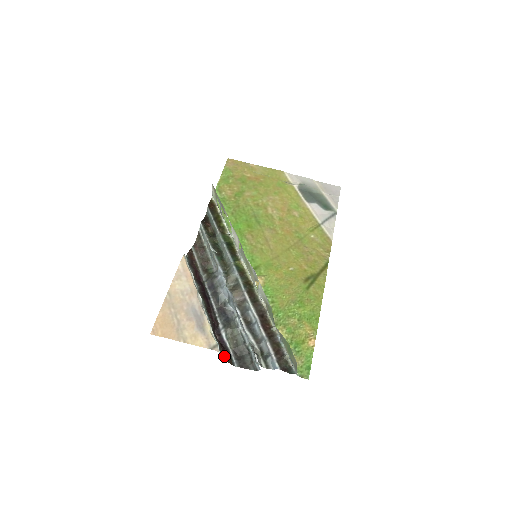
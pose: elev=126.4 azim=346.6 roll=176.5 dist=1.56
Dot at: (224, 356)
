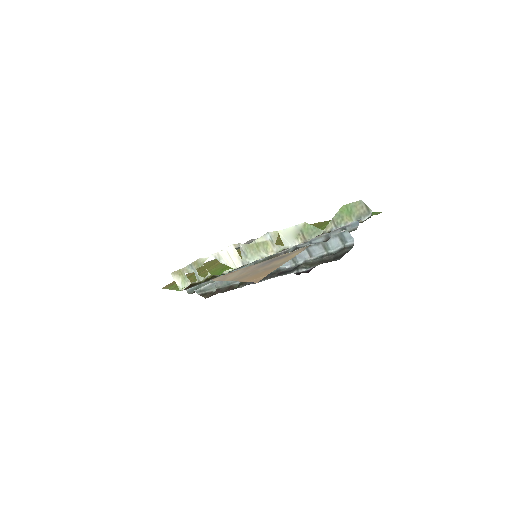
Dot at: occluded
